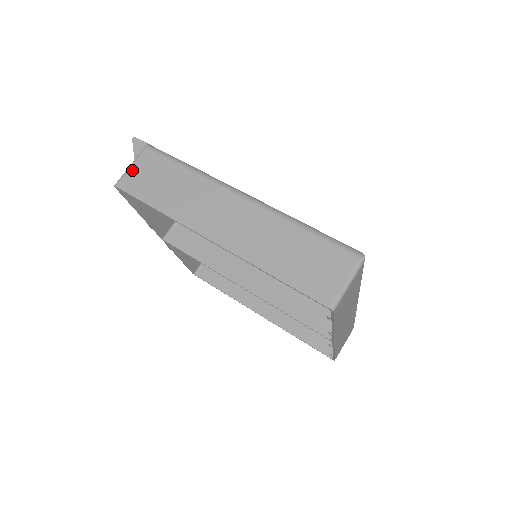
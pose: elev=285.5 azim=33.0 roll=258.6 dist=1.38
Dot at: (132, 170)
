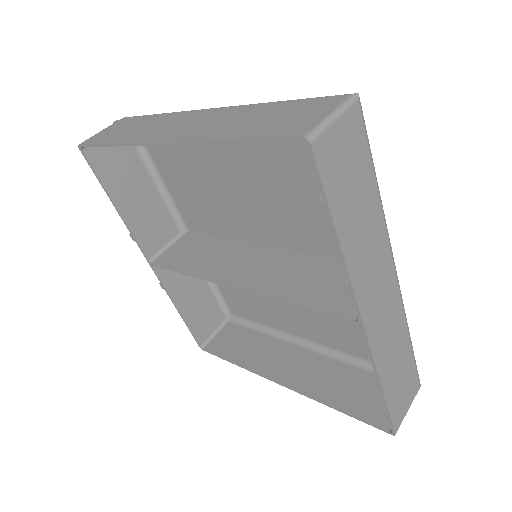
Dot at: (101, 132)
